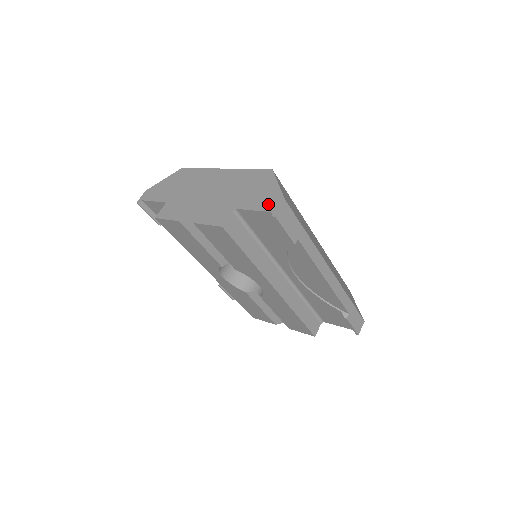
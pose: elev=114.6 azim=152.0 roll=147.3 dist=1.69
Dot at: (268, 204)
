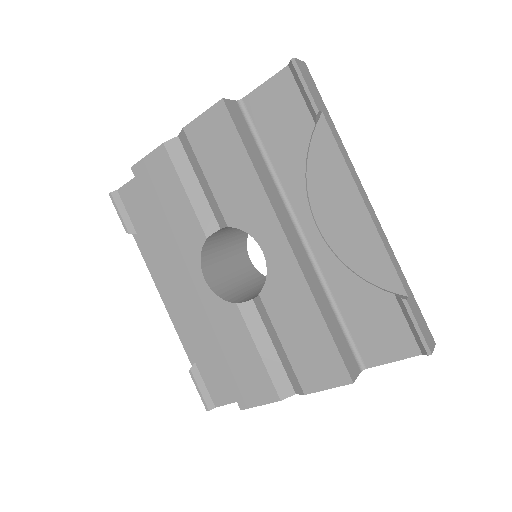
Dot at: occluded
